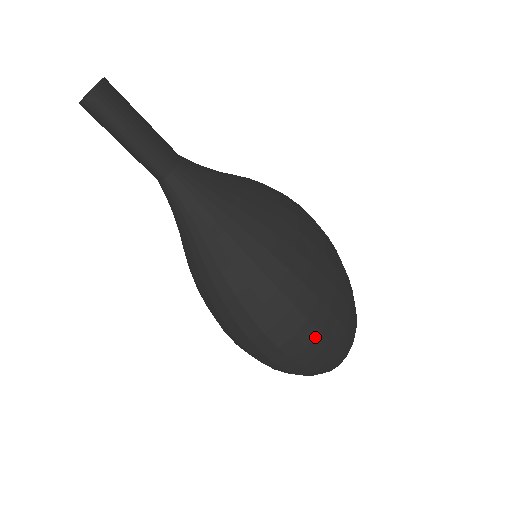
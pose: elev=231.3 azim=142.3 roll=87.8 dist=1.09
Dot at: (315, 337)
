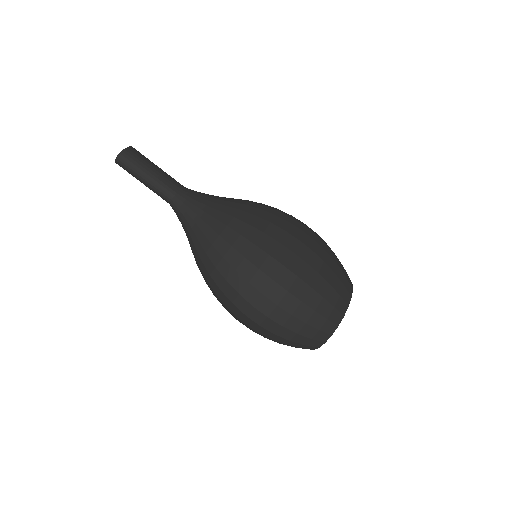
Dot at: (284, 296)
